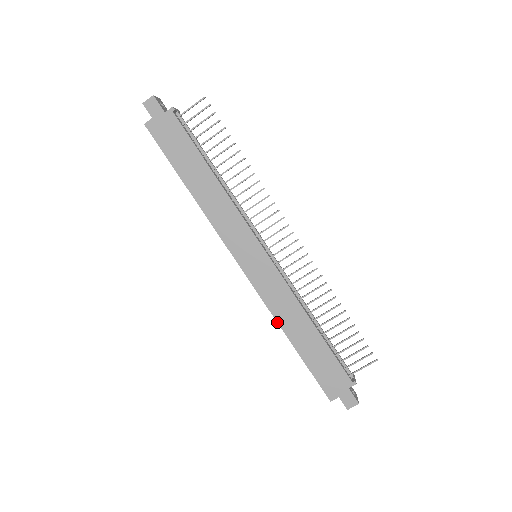
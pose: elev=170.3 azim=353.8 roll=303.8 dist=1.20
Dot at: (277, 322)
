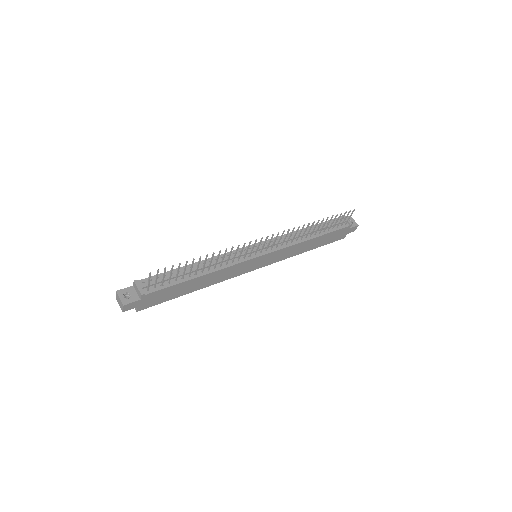
Dot at: occluded
